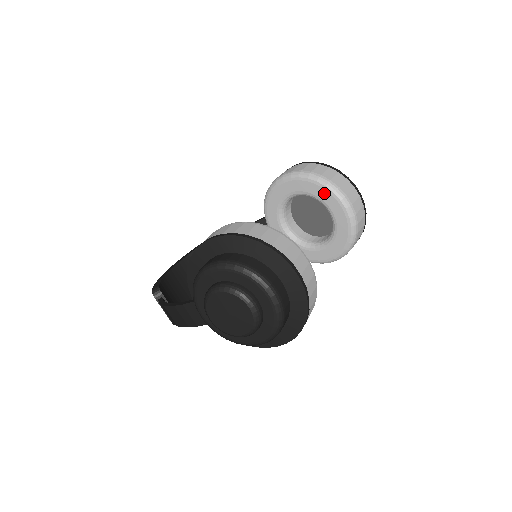
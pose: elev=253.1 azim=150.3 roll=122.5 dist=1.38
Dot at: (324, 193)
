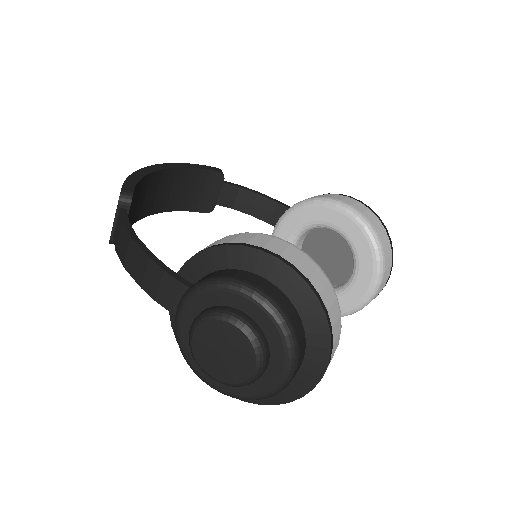
Dot at: (368, 263)
